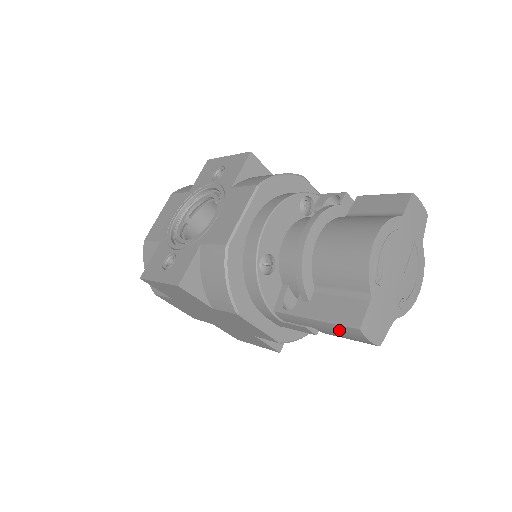
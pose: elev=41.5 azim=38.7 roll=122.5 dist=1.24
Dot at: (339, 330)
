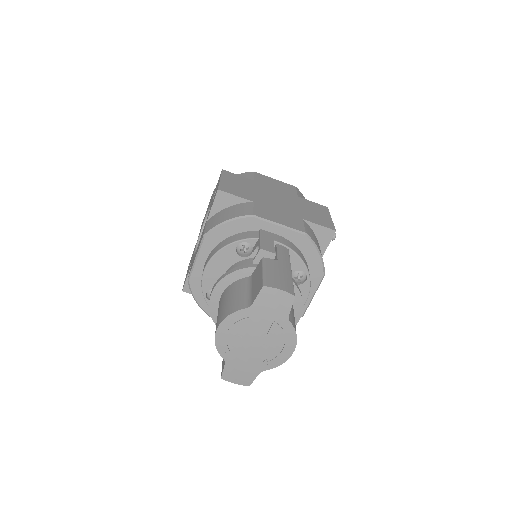
Dot at: occluded
